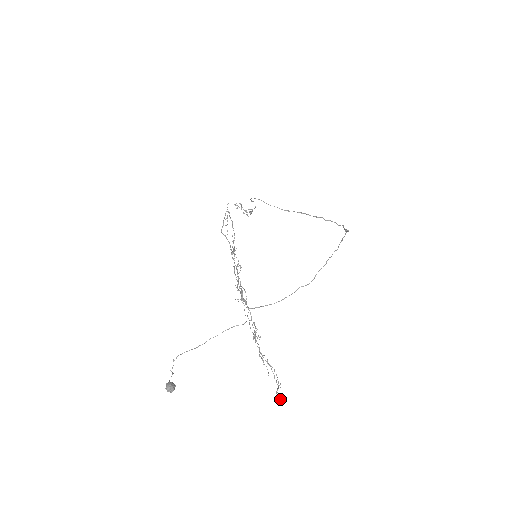
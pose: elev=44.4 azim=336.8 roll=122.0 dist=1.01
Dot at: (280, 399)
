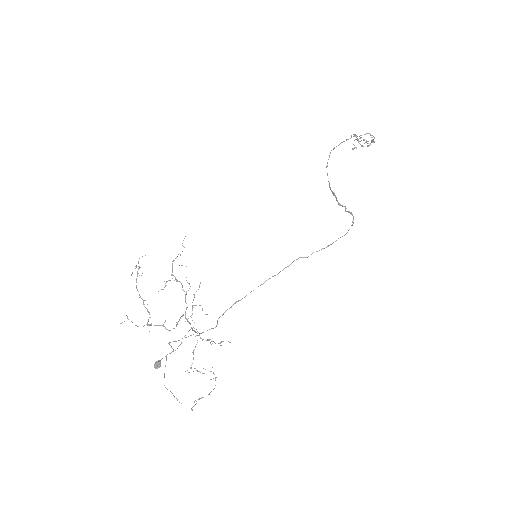
Dot at: (191, 409)
